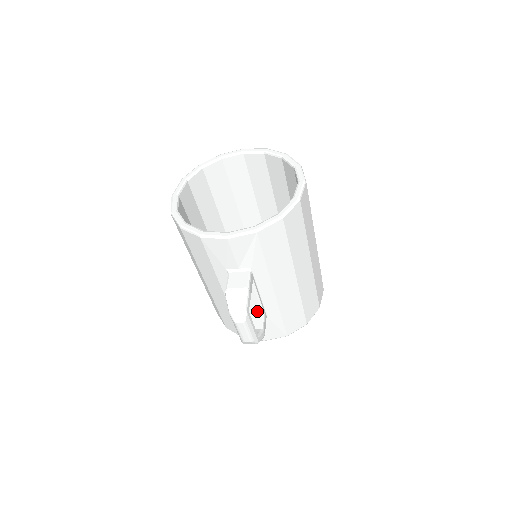
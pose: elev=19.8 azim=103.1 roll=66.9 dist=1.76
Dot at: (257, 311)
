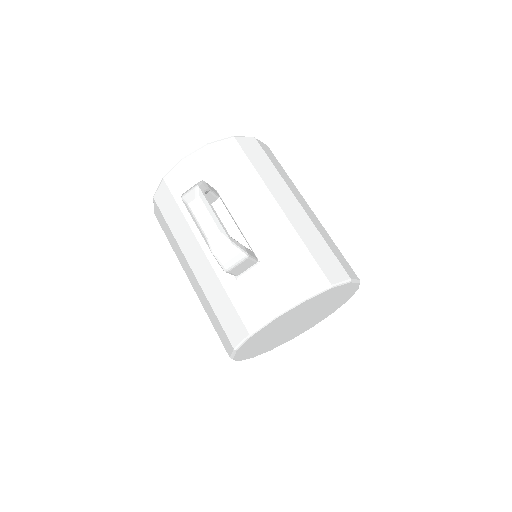
Dot at: occluded
